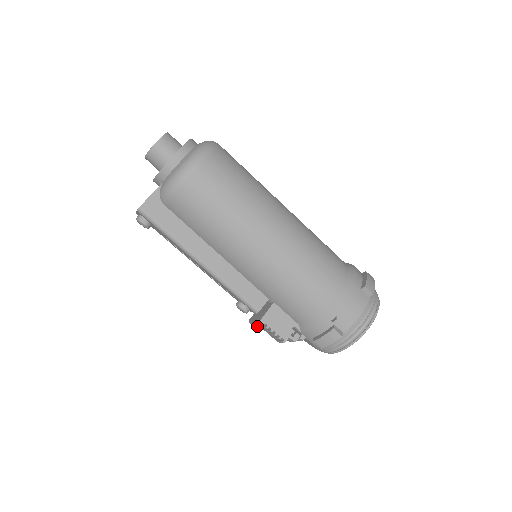
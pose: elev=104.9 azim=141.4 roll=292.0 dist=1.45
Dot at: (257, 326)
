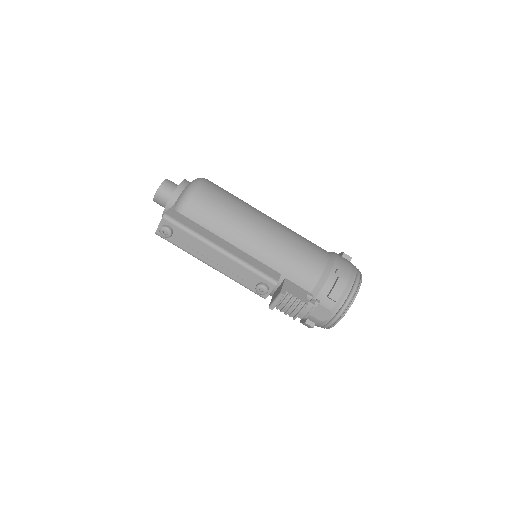
Dot at: (281, 293)
